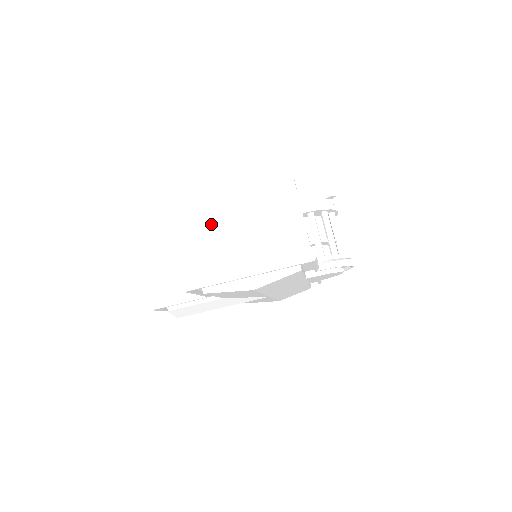
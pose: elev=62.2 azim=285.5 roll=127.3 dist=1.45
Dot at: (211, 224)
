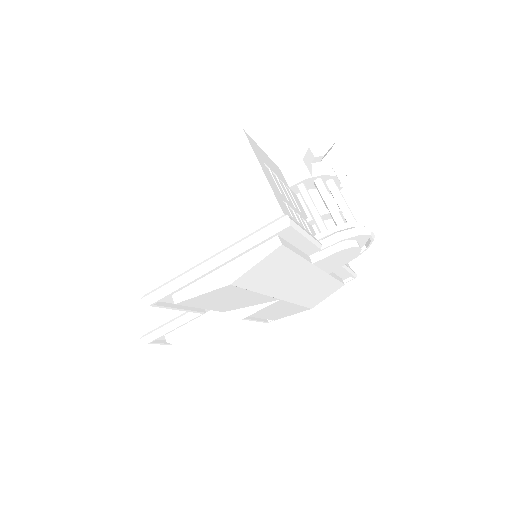
Dot at: (165, 218)
